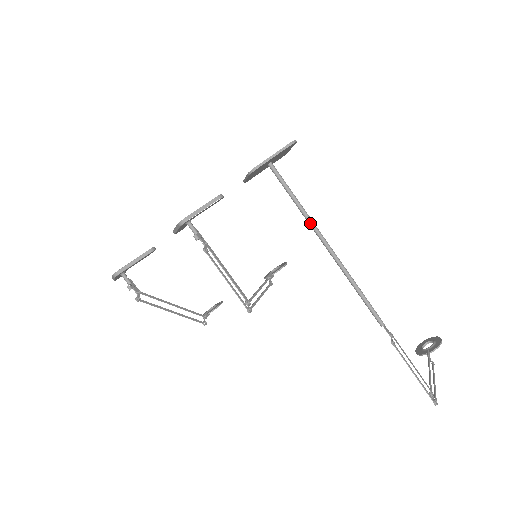
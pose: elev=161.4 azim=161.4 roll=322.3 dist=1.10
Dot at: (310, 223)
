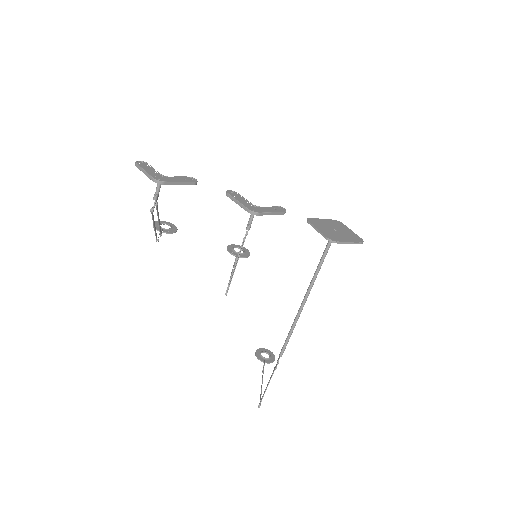
Dot at: (313, 281)
